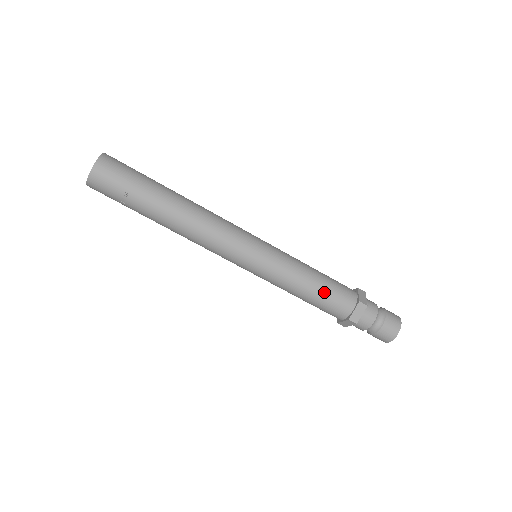
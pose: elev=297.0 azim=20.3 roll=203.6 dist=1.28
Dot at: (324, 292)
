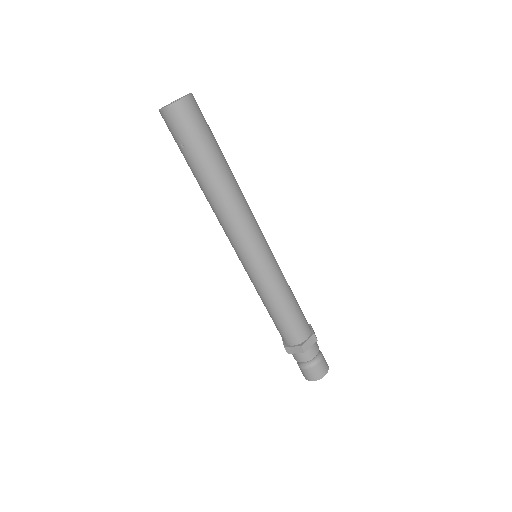
Dot at: (281, 320)
